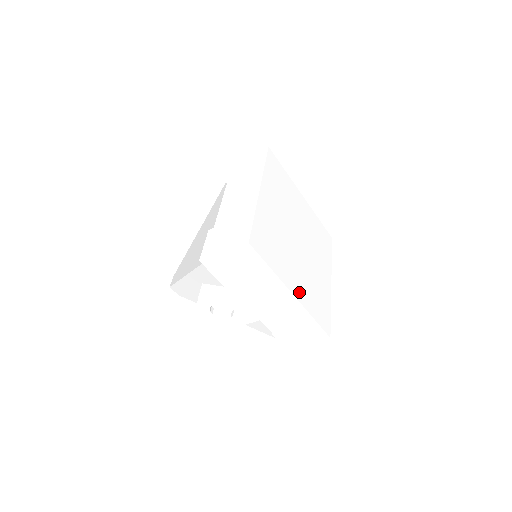
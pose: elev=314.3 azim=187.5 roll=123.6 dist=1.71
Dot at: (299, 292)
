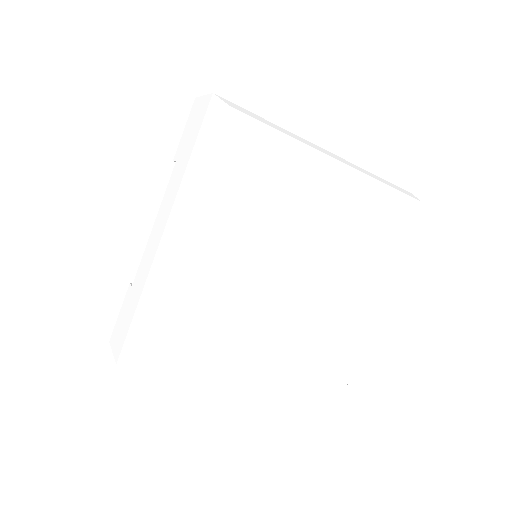
Dot at: (268, 374)
